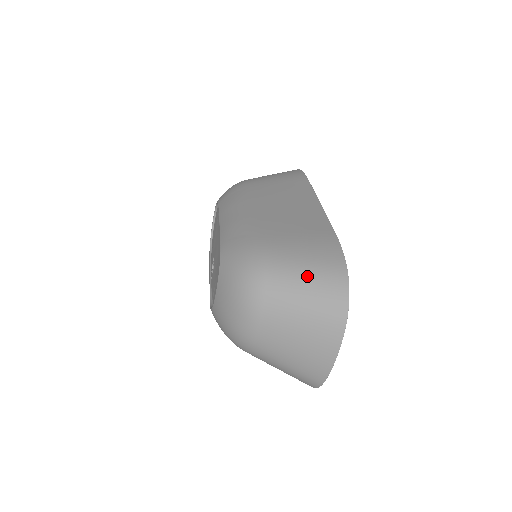
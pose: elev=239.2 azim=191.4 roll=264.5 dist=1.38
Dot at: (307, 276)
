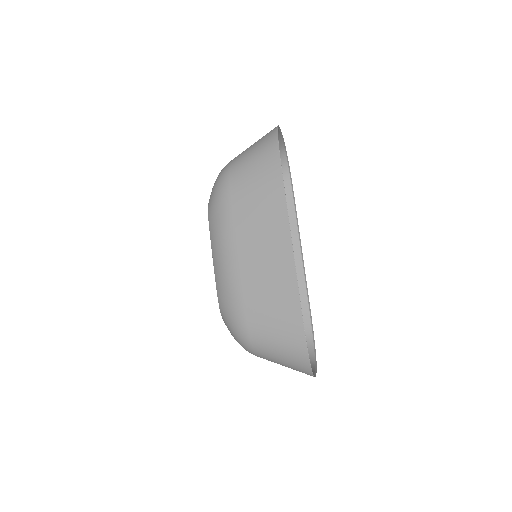
Dot at: (280, 351)
